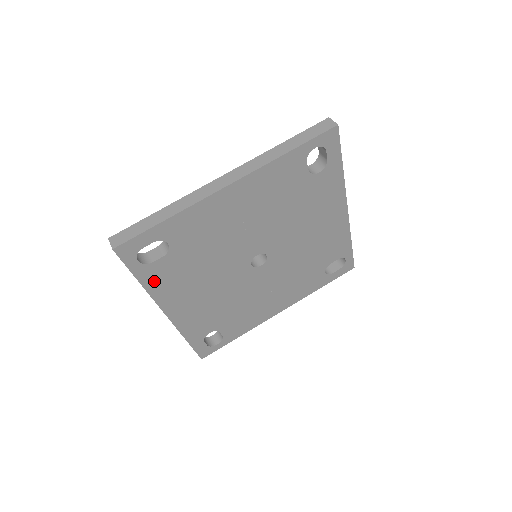
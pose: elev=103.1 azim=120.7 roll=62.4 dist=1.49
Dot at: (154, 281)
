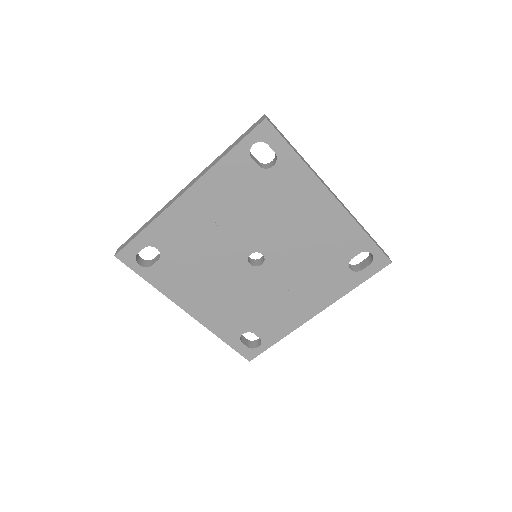
Dot at: (162, 282)
